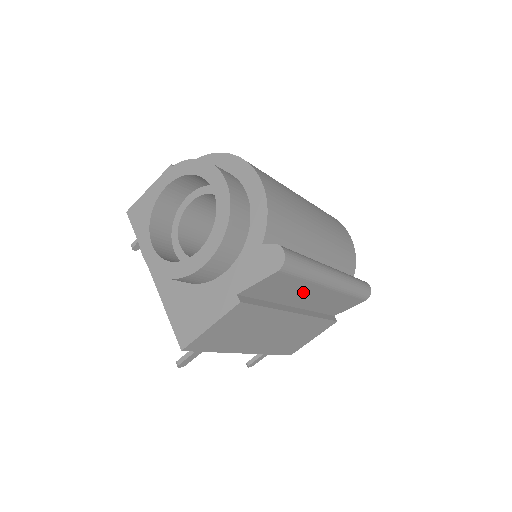
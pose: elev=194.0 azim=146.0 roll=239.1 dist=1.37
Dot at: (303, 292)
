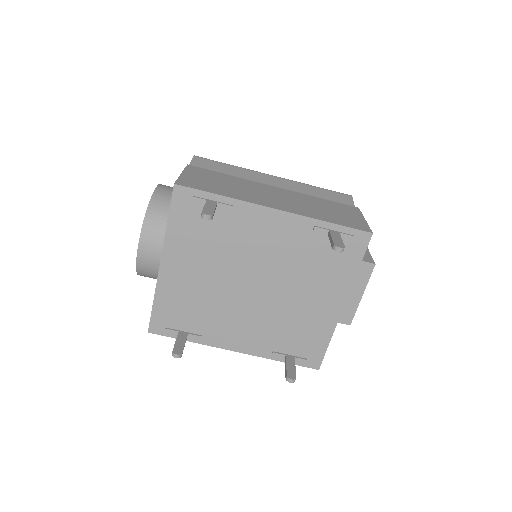
Dot at: (252, 177)
